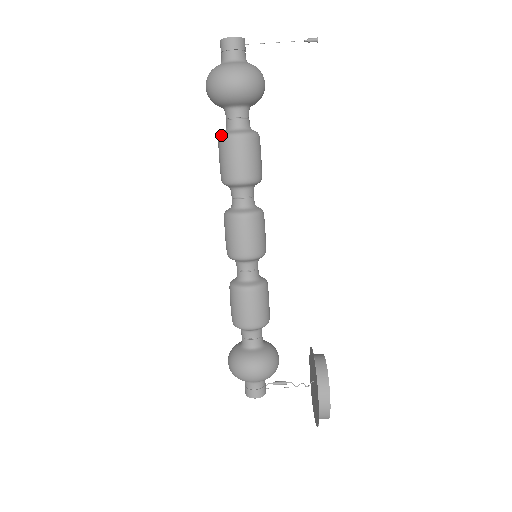
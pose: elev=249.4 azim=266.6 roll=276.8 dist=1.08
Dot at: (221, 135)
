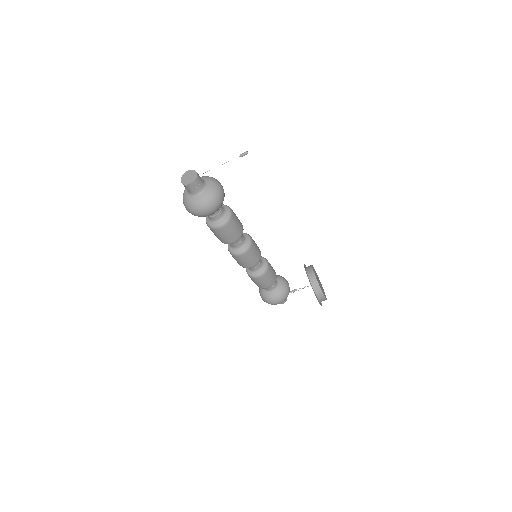
Dot at: (209, 226)
